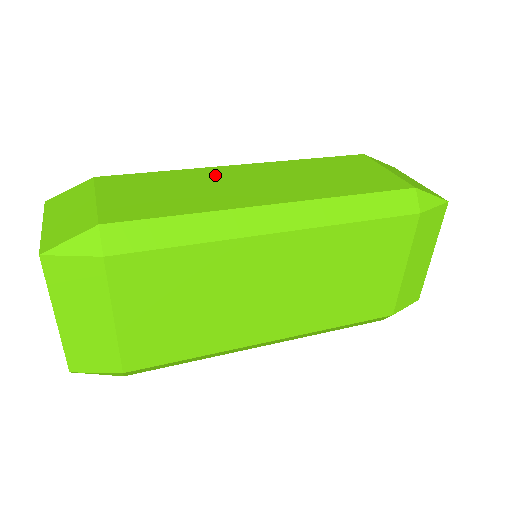
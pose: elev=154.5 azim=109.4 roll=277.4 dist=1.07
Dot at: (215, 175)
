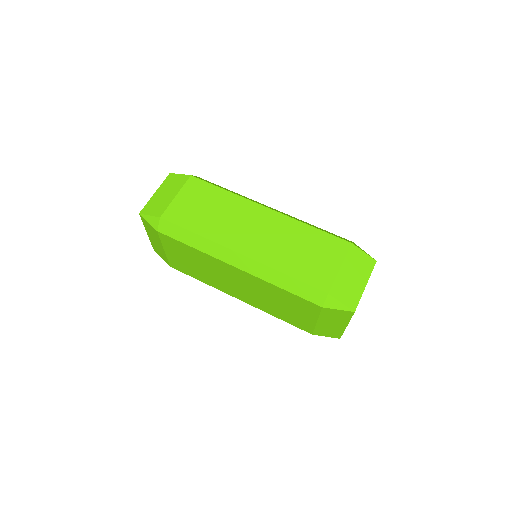
Dot at: (243, 210)
